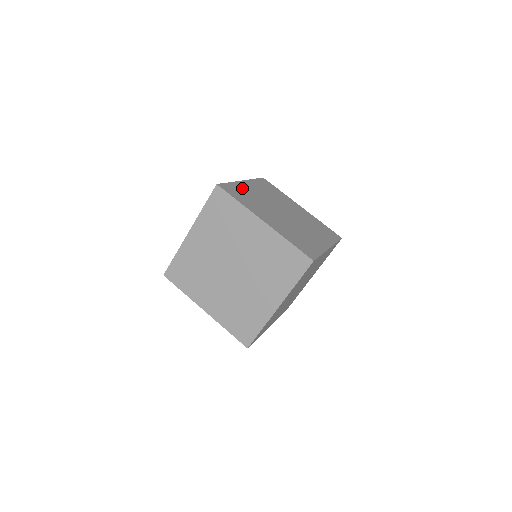
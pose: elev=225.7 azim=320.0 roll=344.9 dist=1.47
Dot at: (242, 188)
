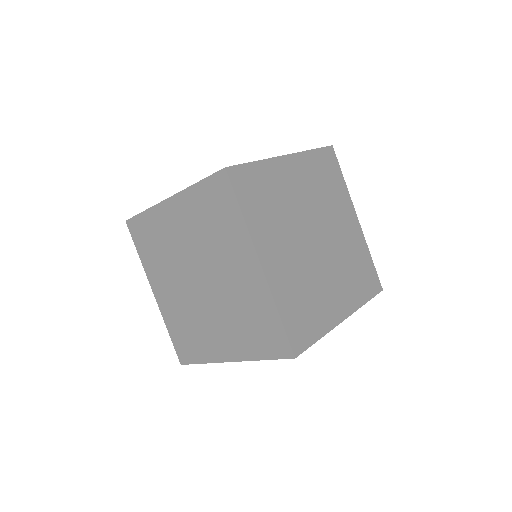
Dot at: occluded
